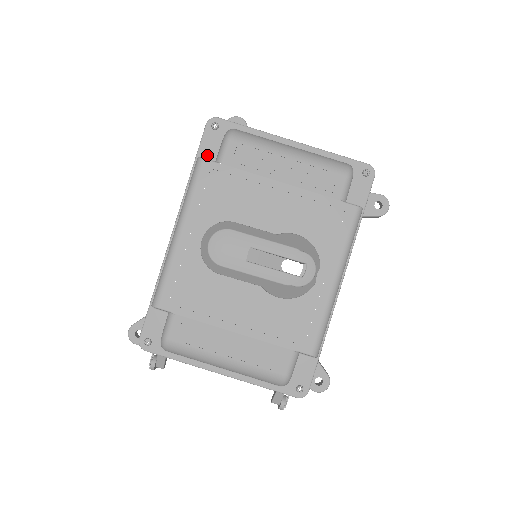
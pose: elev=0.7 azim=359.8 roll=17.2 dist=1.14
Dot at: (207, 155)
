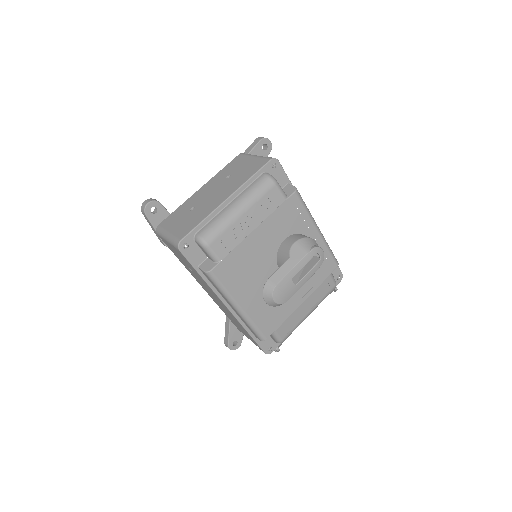
Dot at: (199, 262)
